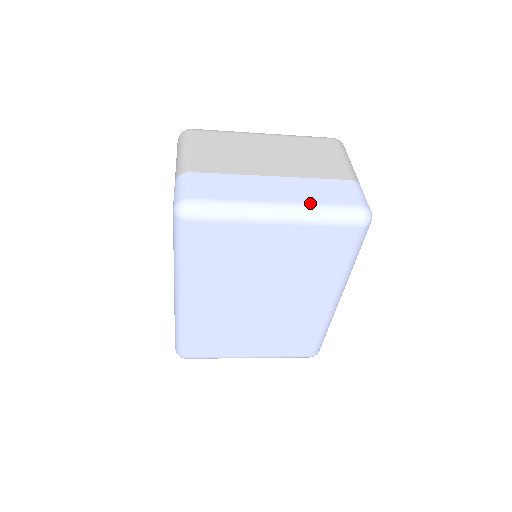
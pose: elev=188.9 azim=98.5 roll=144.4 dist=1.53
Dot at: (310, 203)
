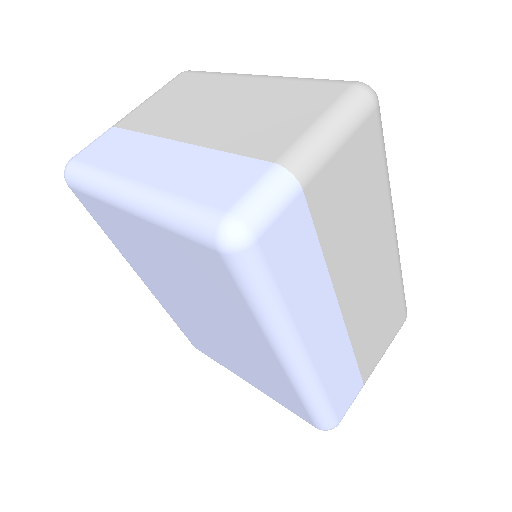
Dot at: (165, 191)
